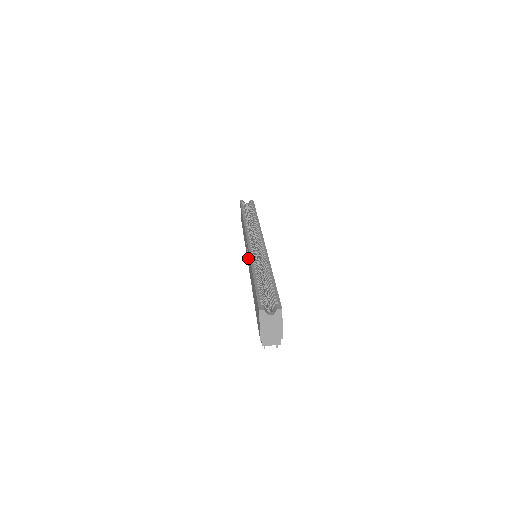
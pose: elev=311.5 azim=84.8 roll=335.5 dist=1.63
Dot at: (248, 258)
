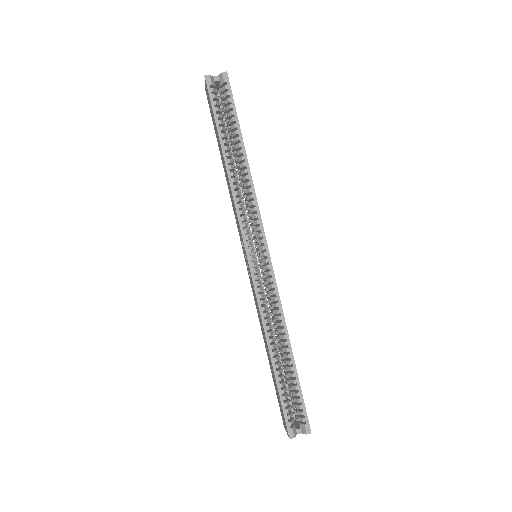
Dot at: (250, 277)
